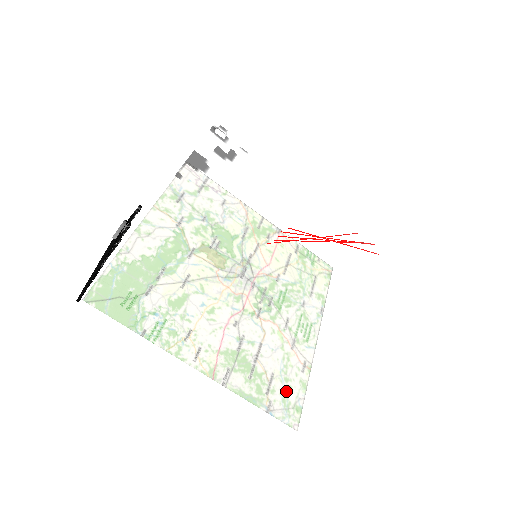
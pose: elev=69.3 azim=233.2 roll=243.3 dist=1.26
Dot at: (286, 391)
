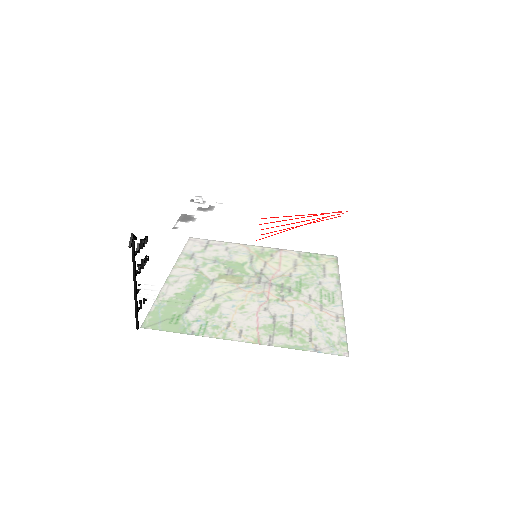
Dot at: (311, 316)
